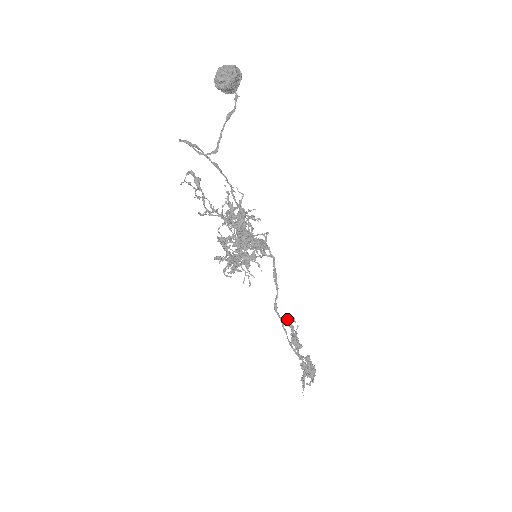
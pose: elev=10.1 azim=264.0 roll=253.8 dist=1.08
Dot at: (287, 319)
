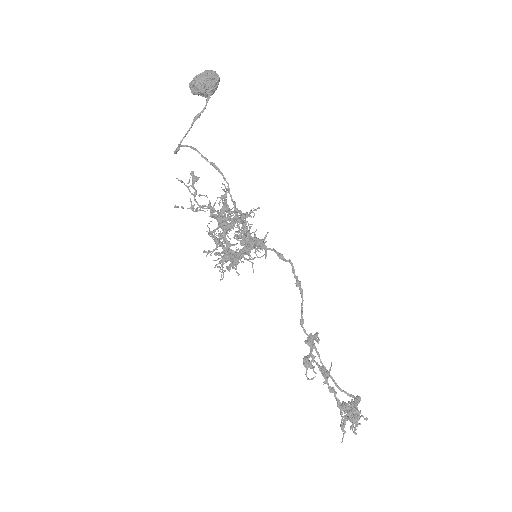
Dot at: (309, 337)
